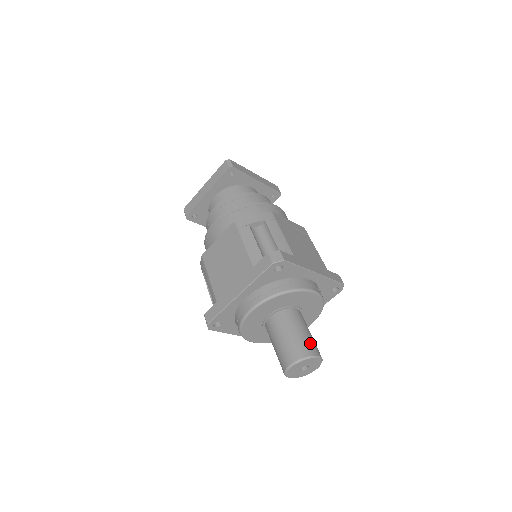
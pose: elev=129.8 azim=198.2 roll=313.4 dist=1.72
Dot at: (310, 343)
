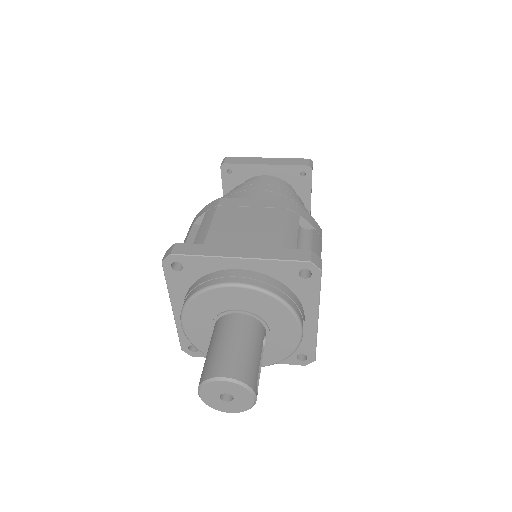
Dot at: (223, 359)
